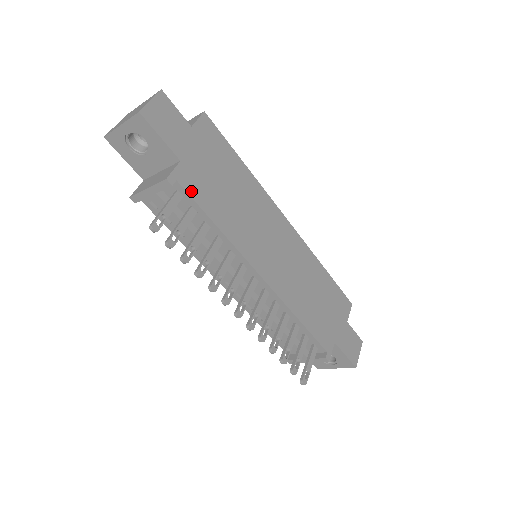
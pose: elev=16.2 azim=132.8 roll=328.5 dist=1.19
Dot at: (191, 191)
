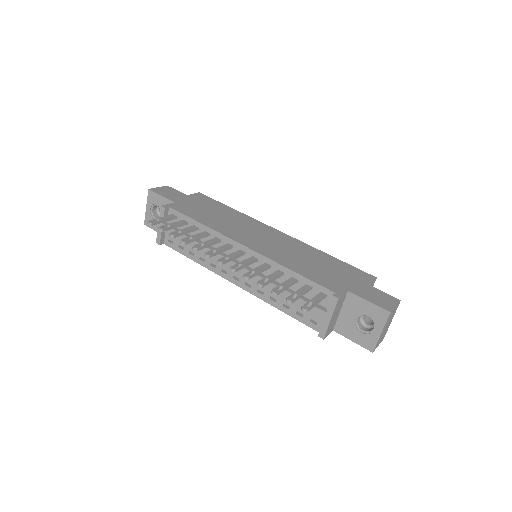
Dot at: (180, 211)
